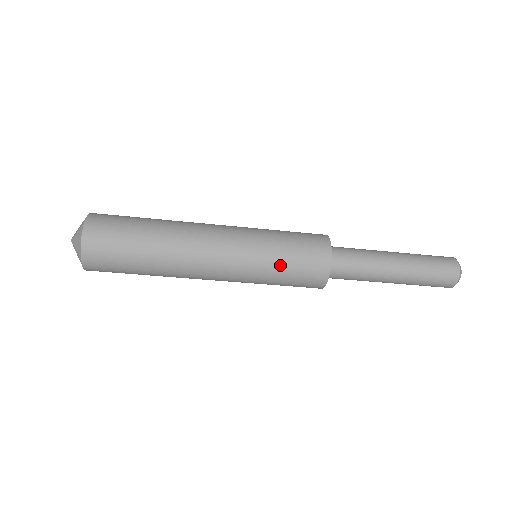
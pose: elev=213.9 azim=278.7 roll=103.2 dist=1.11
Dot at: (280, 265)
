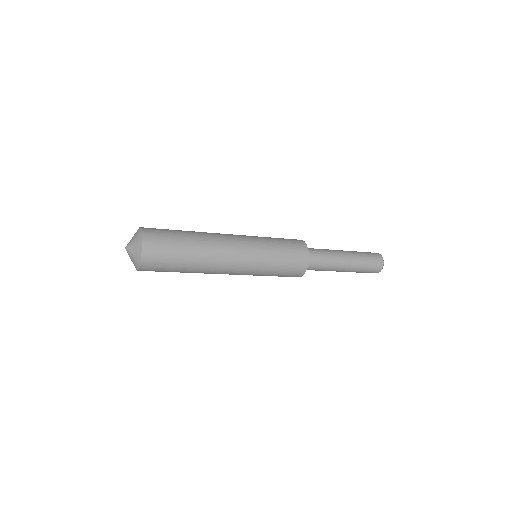
Dot at: (277, 259)
